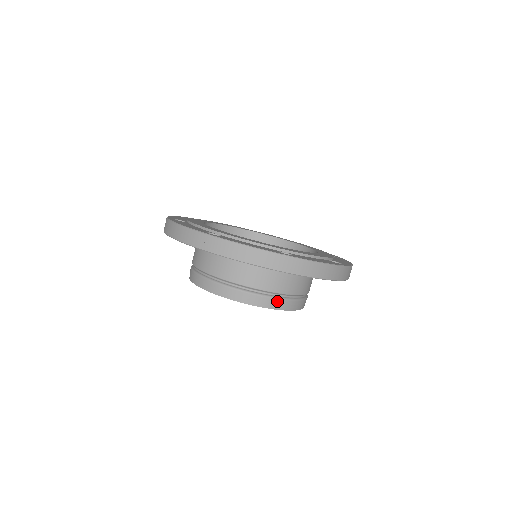
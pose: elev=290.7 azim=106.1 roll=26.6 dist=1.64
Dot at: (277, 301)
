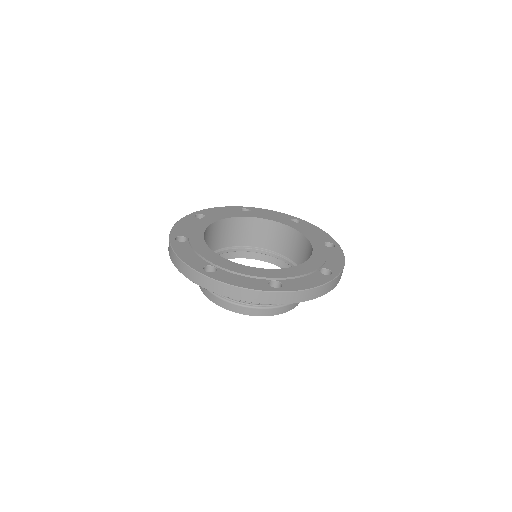
Dot at: (274, 310)
